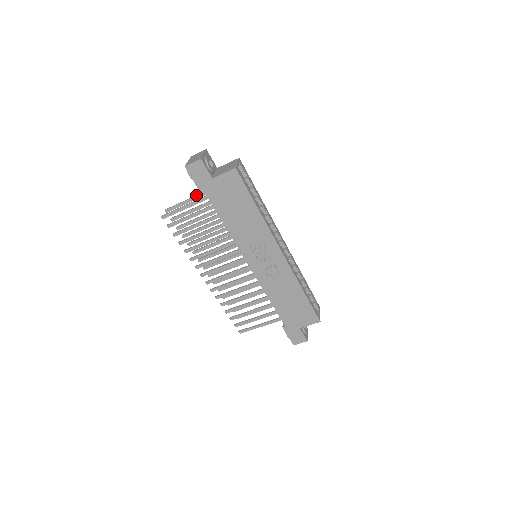
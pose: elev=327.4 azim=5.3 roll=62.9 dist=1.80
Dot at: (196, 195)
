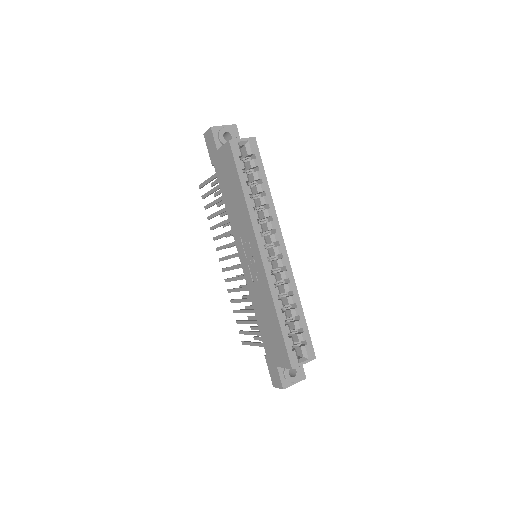
Dot at: occluded
